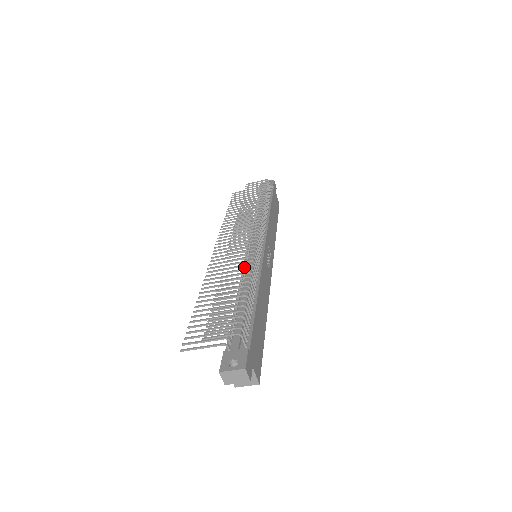
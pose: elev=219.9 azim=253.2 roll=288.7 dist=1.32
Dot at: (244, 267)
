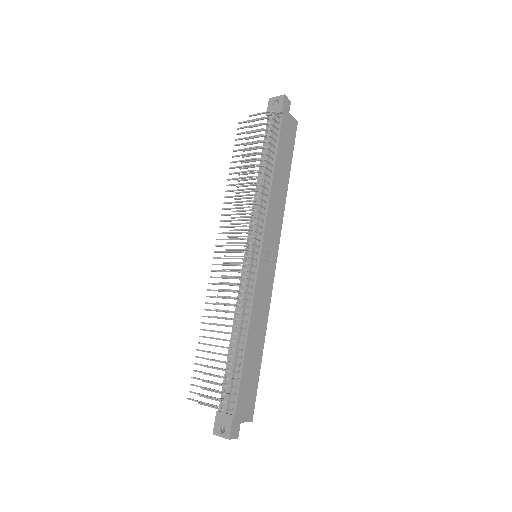
Dot at: (238, 293)
